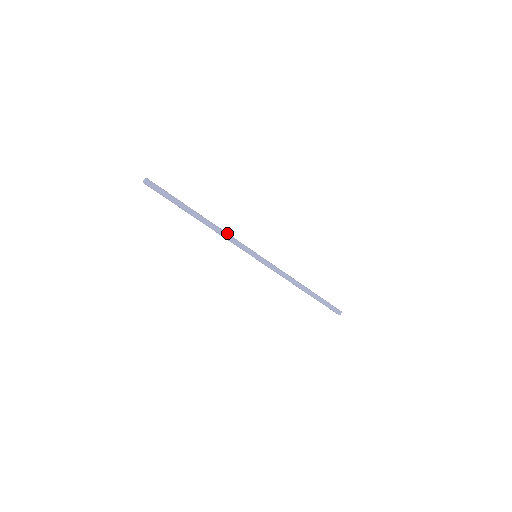
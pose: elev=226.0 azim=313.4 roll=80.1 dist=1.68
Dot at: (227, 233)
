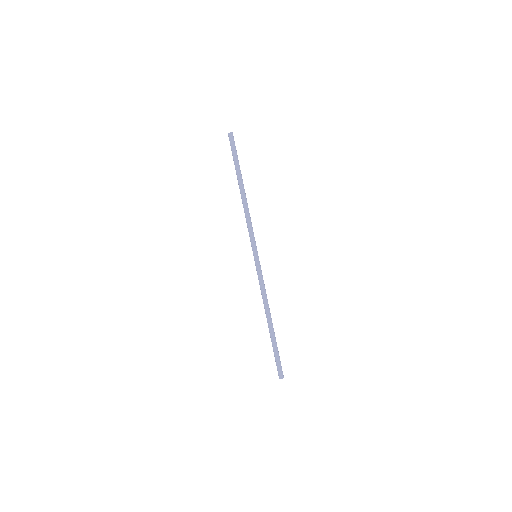
Dot at: (249, 218)
